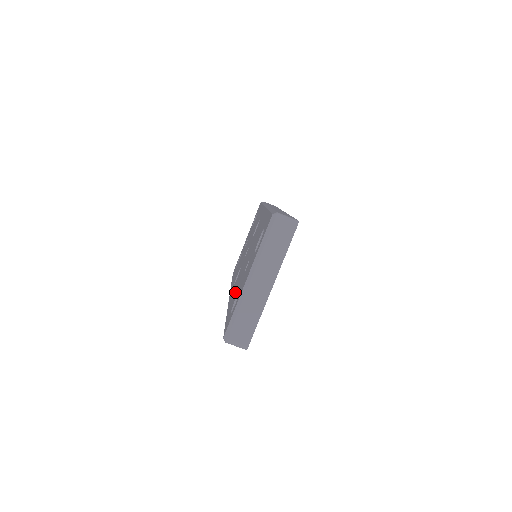
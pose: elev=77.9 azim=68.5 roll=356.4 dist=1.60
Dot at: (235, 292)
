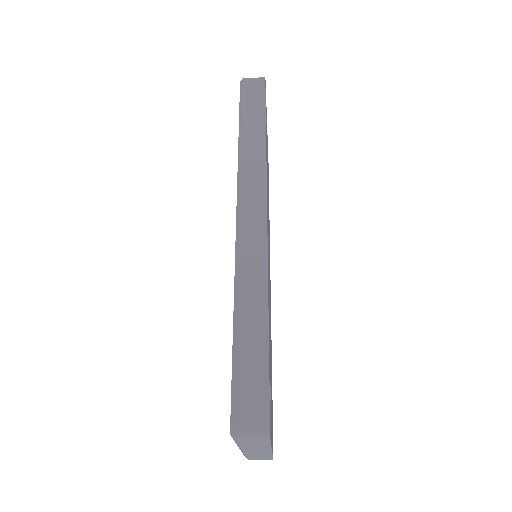
Dot at: occluded
